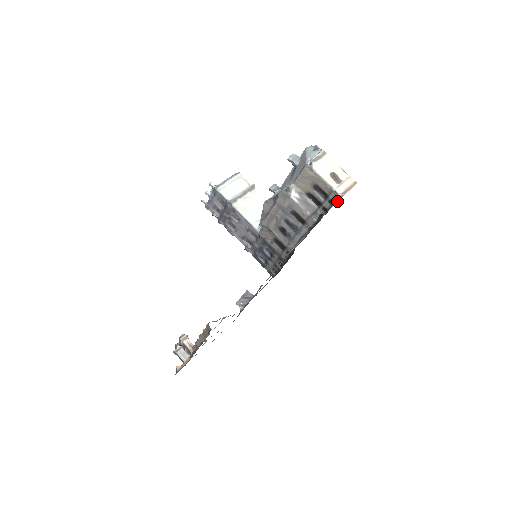
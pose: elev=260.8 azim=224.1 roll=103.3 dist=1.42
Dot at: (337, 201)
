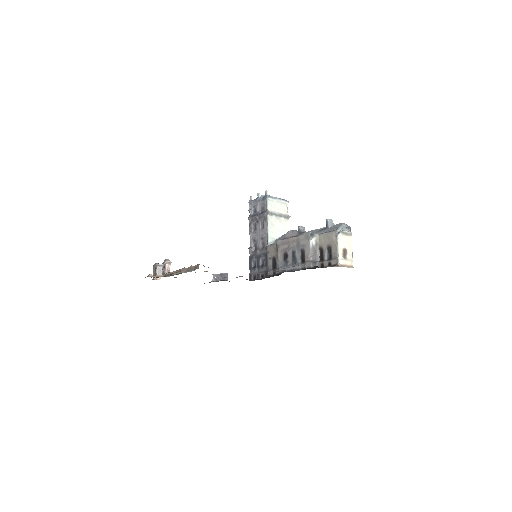
Dot at: (334, 266)
